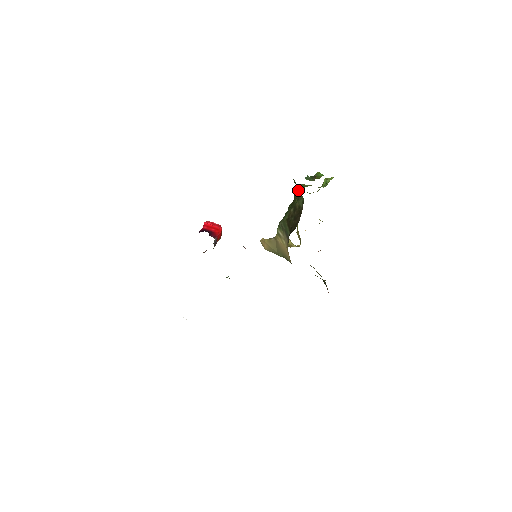
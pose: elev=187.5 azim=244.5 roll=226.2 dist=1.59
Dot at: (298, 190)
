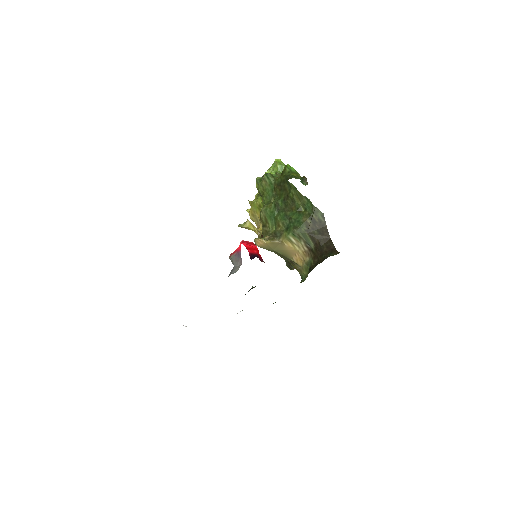
Dot at: (304, 198)
